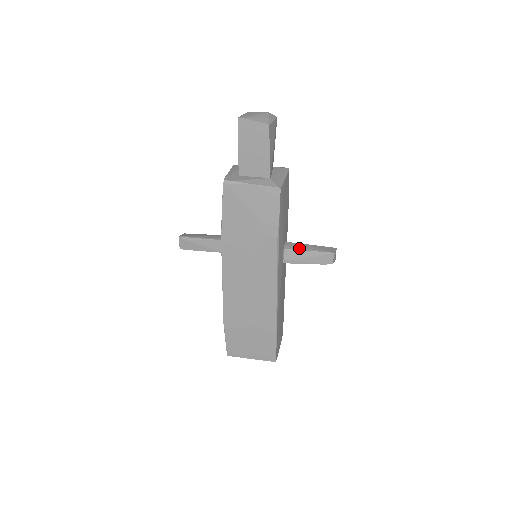
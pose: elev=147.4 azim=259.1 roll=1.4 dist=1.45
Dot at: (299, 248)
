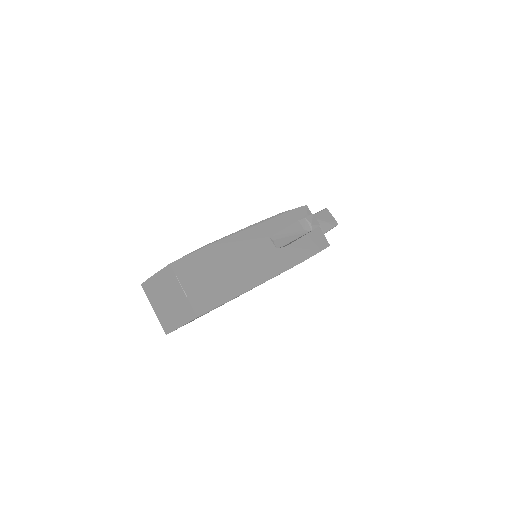
Dot at: occluded
